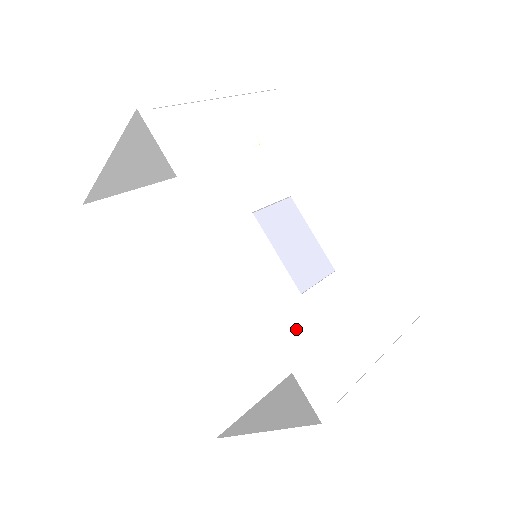
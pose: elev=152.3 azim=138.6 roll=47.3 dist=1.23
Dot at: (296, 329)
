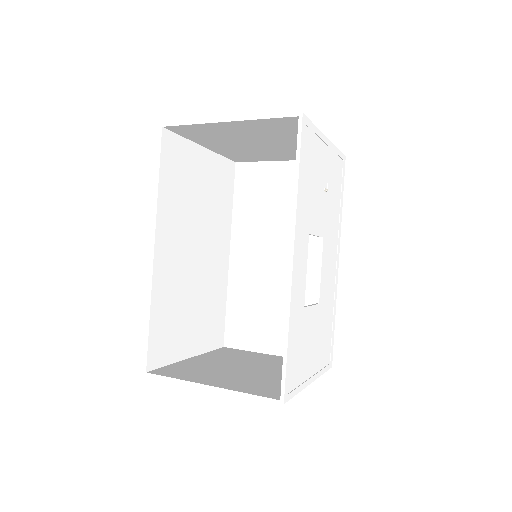
Dot at: (296, 328)
